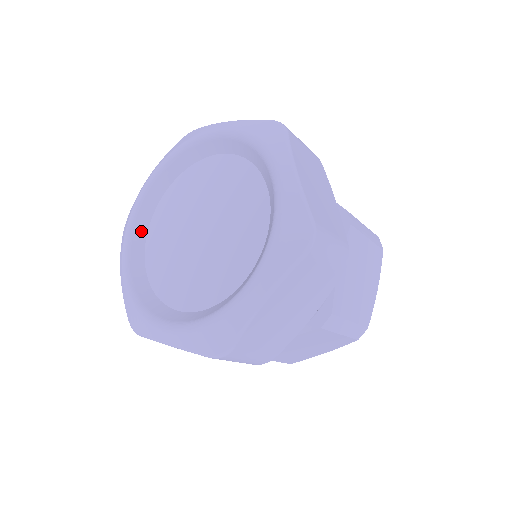
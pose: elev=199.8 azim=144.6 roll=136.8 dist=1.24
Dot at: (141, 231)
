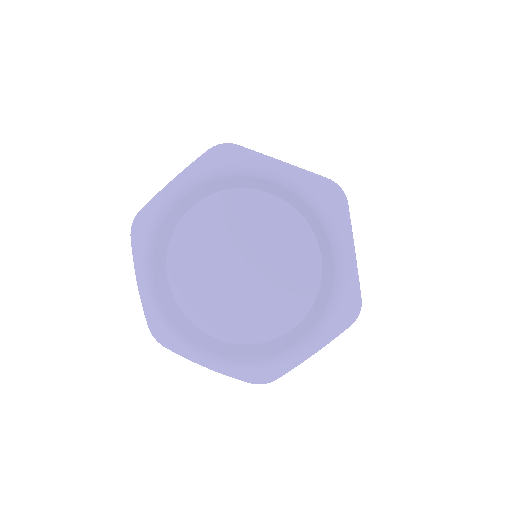
Dot at: (184, 324)
